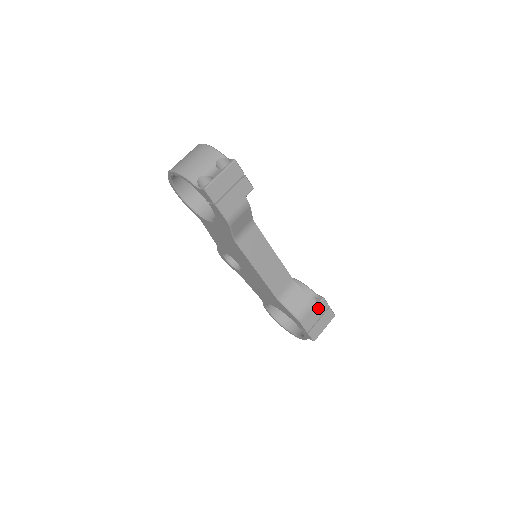
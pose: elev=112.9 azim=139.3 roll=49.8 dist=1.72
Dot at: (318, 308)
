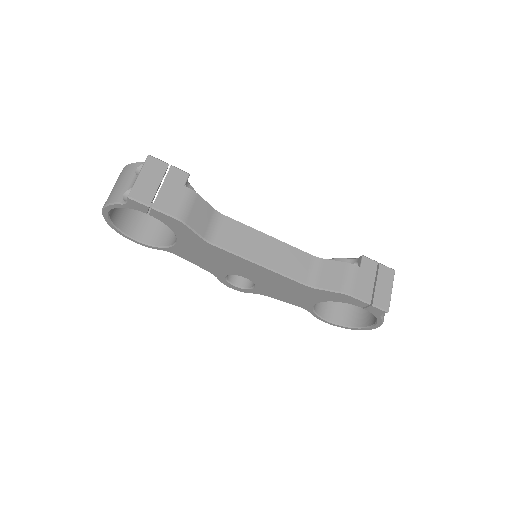
Dot at: (364, 270)
